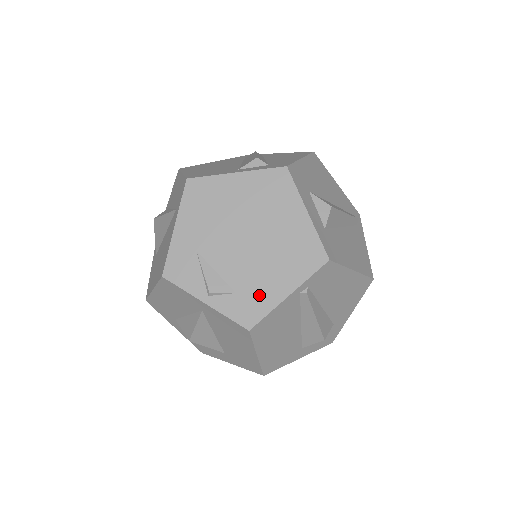
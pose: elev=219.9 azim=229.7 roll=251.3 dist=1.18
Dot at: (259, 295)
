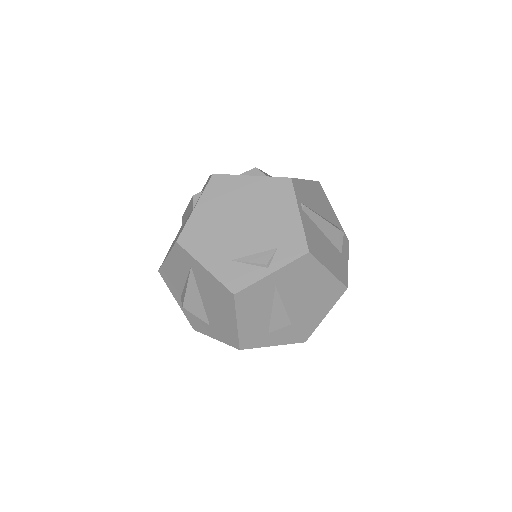
Dot at: (288, 233)
